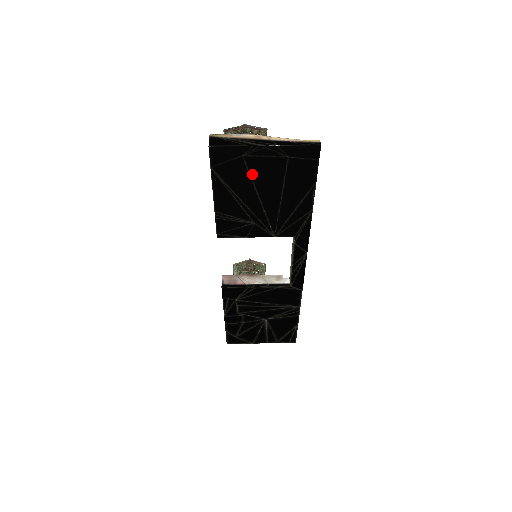
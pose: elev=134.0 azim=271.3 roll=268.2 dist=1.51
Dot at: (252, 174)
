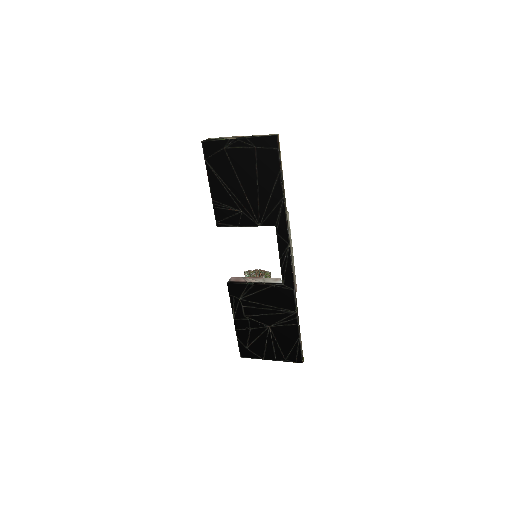
Dot at: (233, 164)
